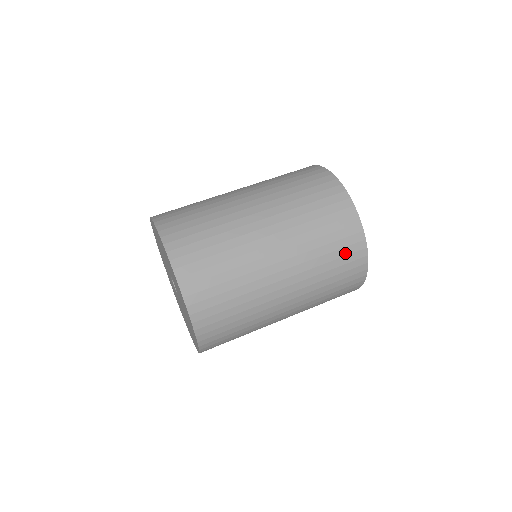
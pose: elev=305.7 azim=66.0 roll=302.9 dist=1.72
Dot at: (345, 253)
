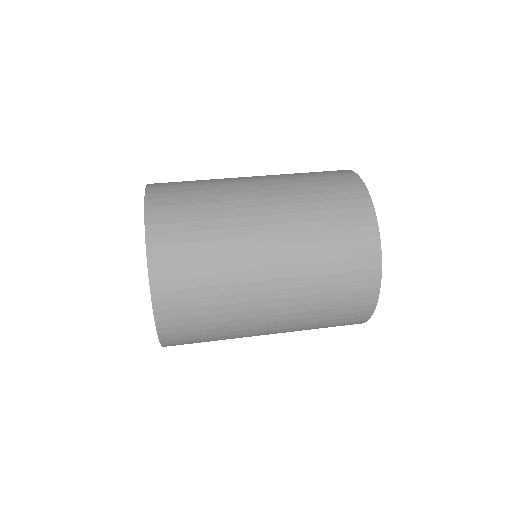
Dot at: (339, 190)
